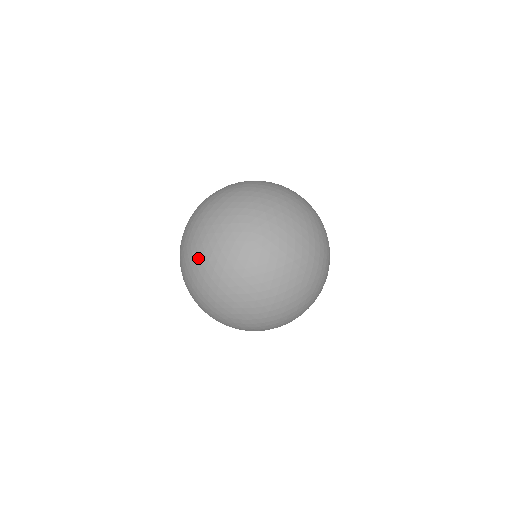
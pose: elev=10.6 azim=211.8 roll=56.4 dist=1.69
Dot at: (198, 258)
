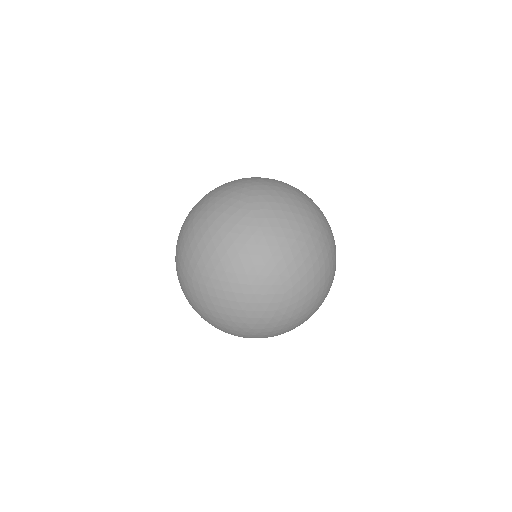
Dot at: (218, 302)
